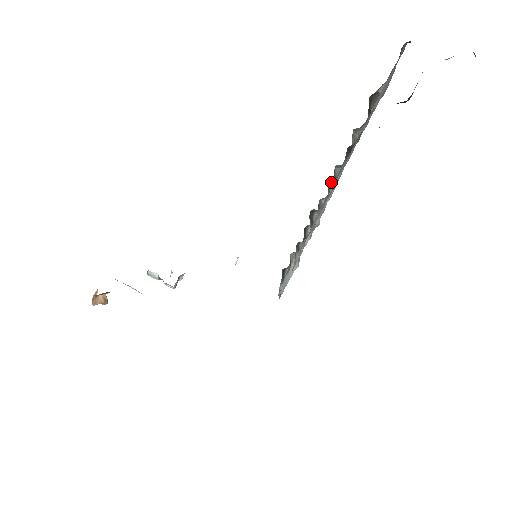
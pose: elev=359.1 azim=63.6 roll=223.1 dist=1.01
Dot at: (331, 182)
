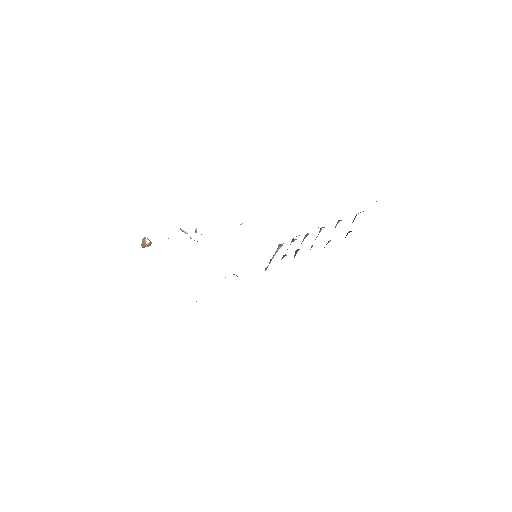
Dot at: occluded
